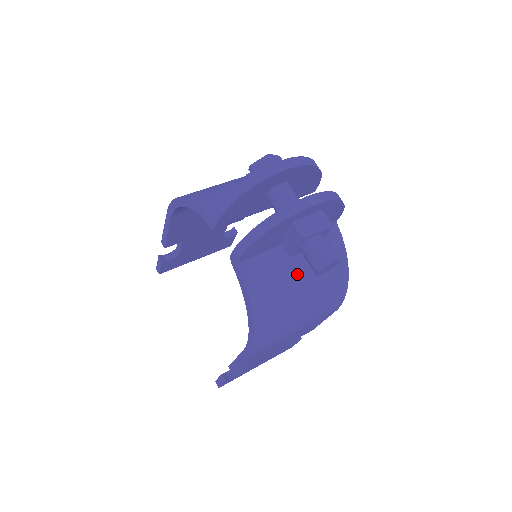
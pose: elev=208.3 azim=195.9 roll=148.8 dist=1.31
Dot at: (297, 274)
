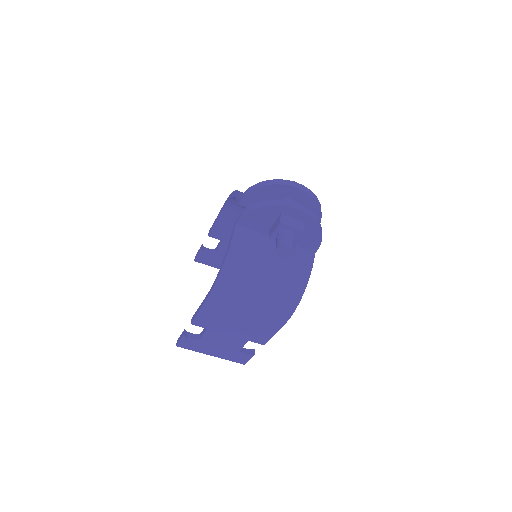
Dot at: (268, 260)
